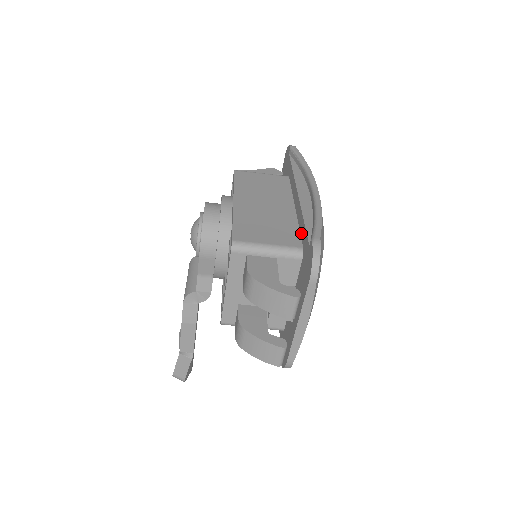
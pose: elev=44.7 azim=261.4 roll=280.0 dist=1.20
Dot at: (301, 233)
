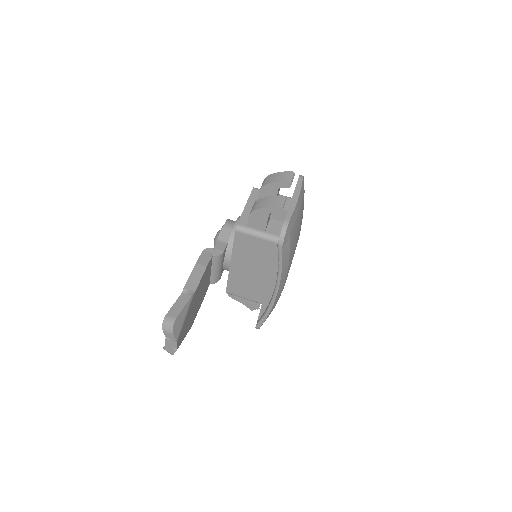
Dot at: occluded
